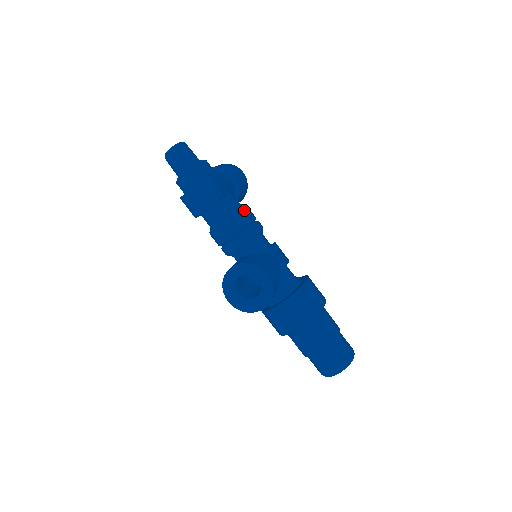
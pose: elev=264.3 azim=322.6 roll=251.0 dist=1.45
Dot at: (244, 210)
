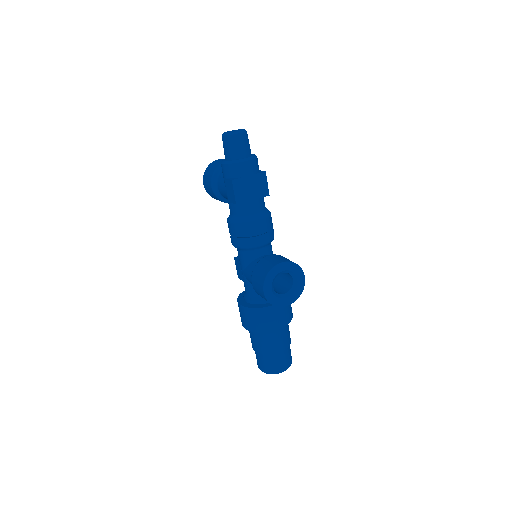
Dot at: occluded
